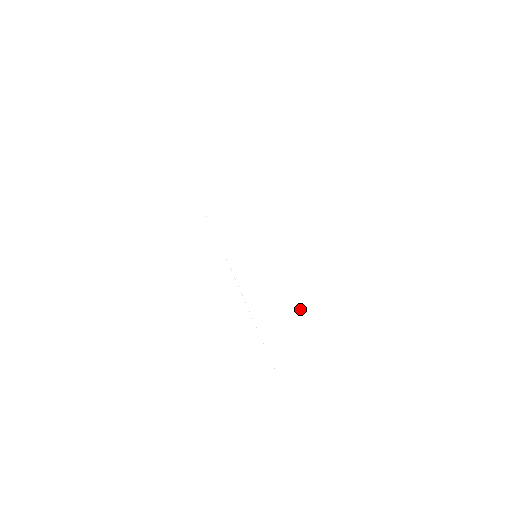
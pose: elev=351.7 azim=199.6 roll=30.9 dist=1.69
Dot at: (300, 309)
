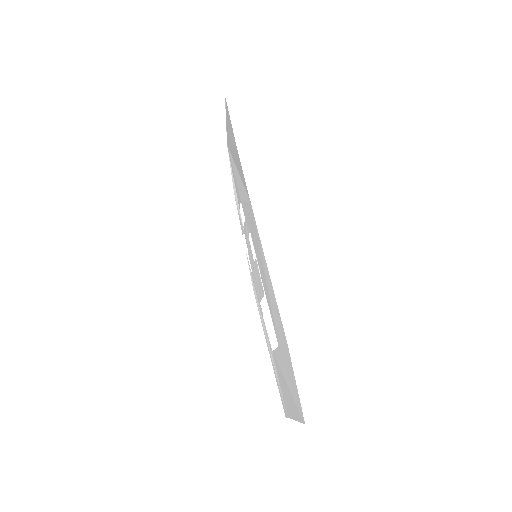
Dot at: (283, 339)
